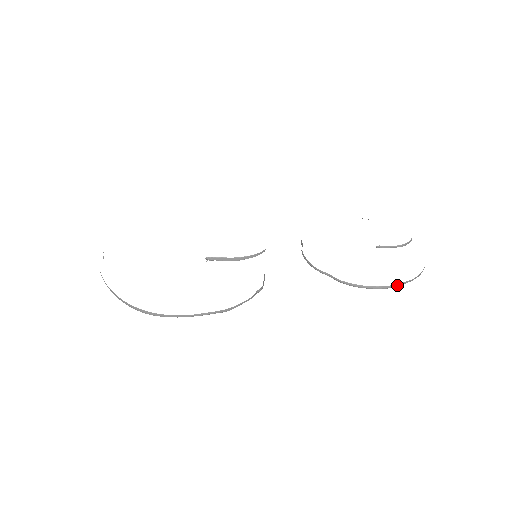
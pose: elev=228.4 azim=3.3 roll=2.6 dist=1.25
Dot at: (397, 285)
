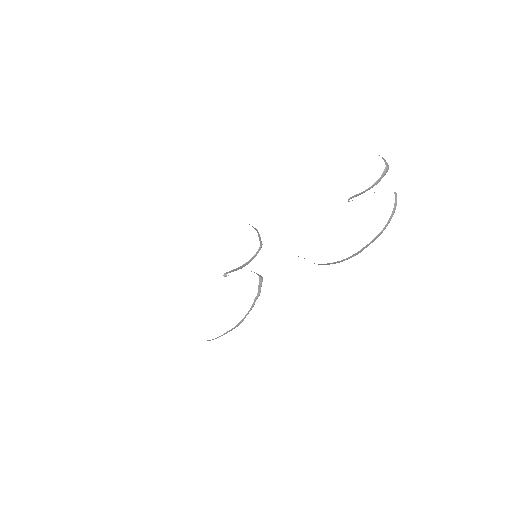
Dot at: (363, 249)
